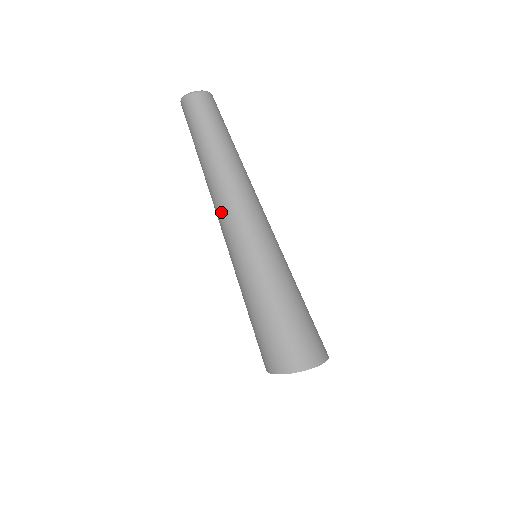
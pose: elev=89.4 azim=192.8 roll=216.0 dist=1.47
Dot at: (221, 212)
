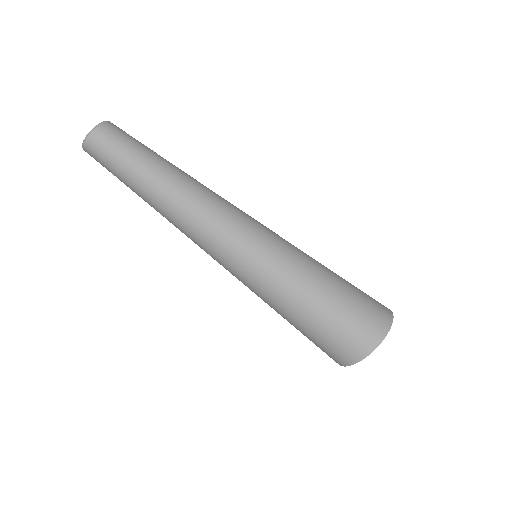
Dot at: occluded
